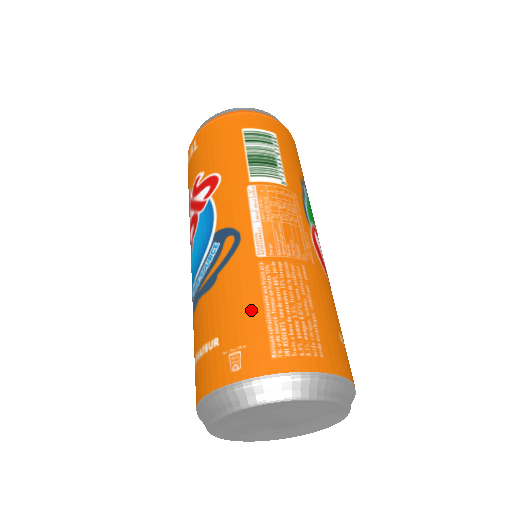
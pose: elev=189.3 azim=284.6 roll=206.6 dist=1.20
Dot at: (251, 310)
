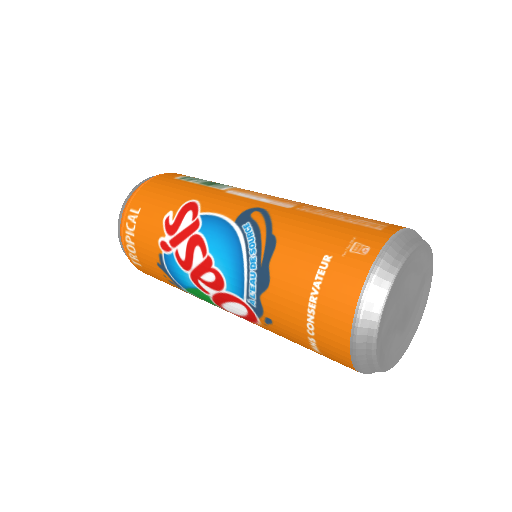
Dot at: (329, 224)
